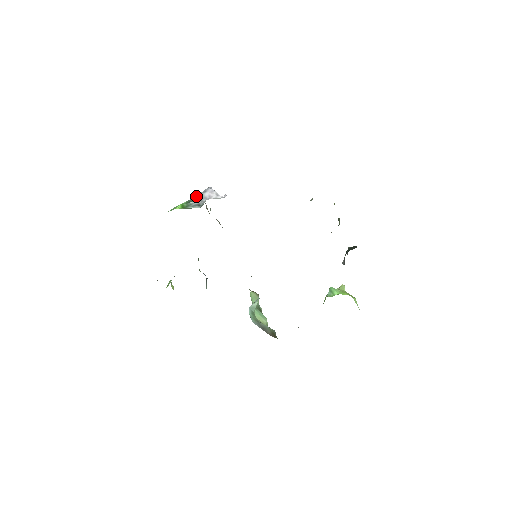
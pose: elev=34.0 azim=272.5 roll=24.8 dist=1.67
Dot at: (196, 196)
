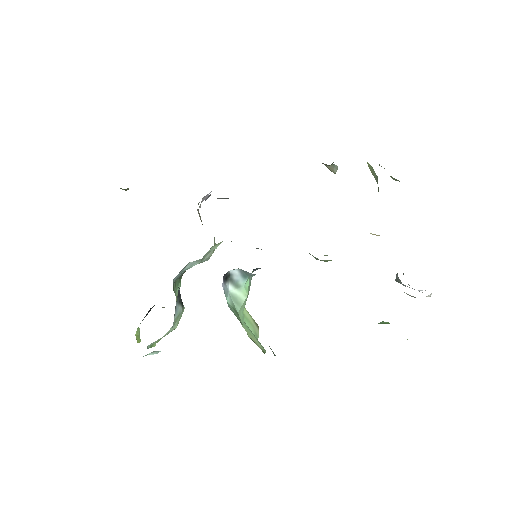
Dot at: occluded
